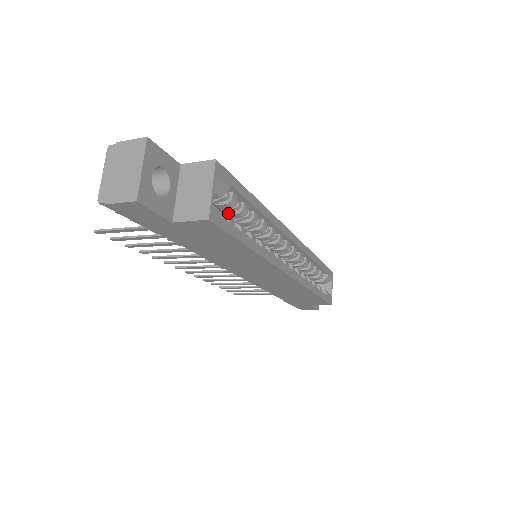
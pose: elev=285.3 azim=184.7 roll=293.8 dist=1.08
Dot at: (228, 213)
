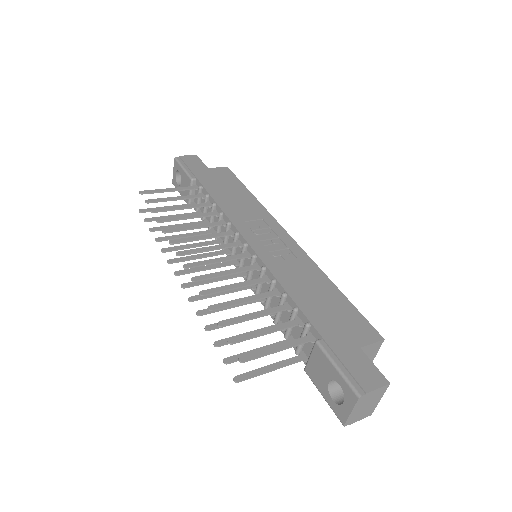
Dot at: occluded
